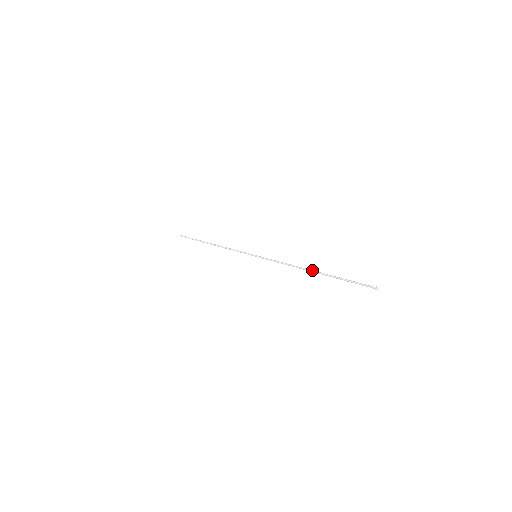
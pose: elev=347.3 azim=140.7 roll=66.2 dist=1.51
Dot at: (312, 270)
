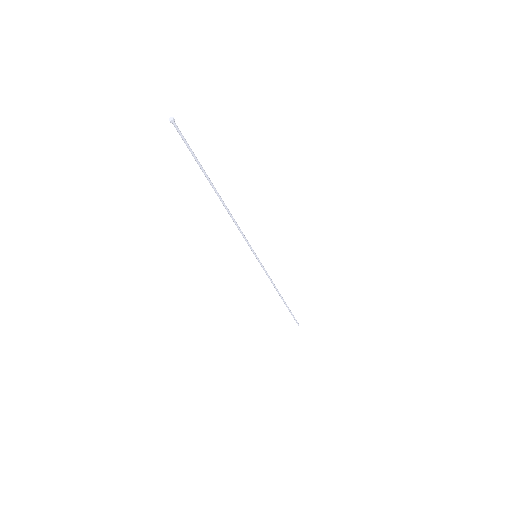
Dot at: occluded
